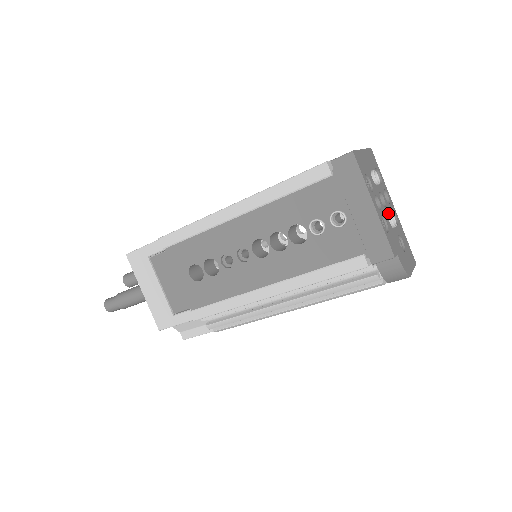
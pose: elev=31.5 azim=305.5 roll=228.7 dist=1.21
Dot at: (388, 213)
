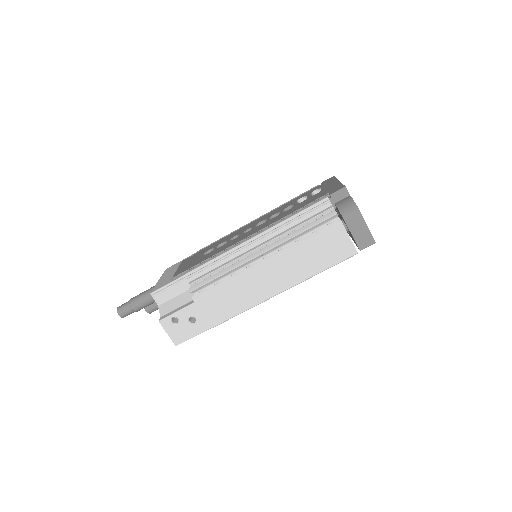
Dot at: occluded
